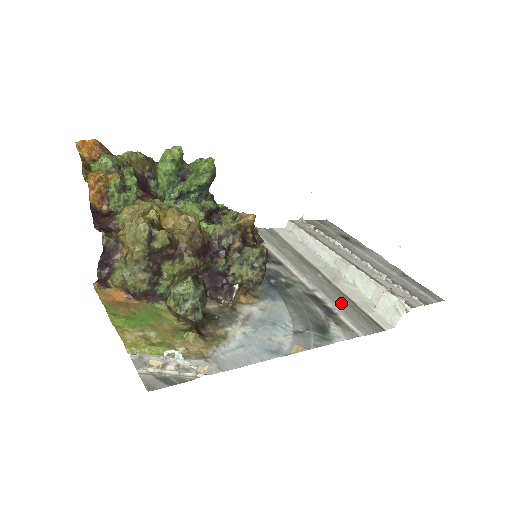
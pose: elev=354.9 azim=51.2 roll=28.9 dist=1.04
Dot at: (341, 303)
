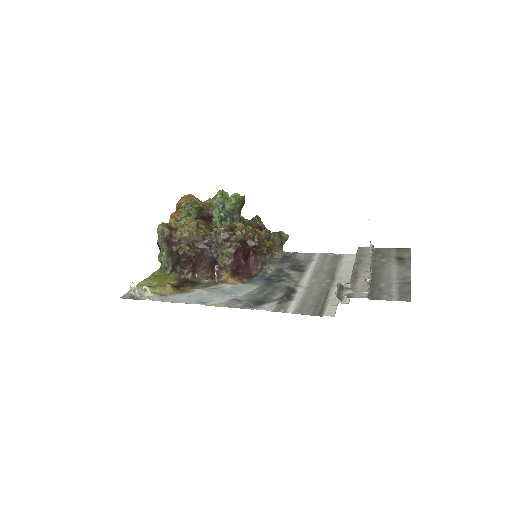
Dot at: (311, 296)
